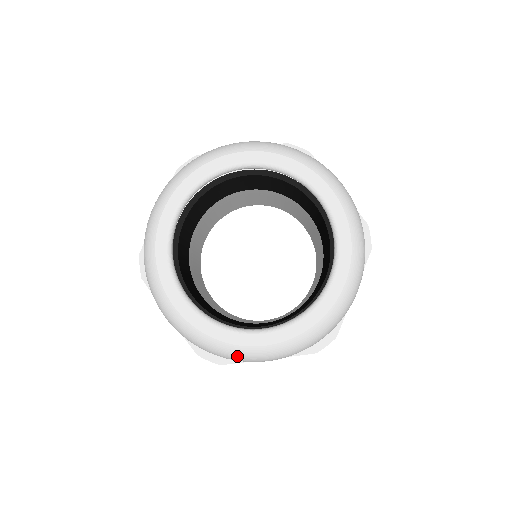
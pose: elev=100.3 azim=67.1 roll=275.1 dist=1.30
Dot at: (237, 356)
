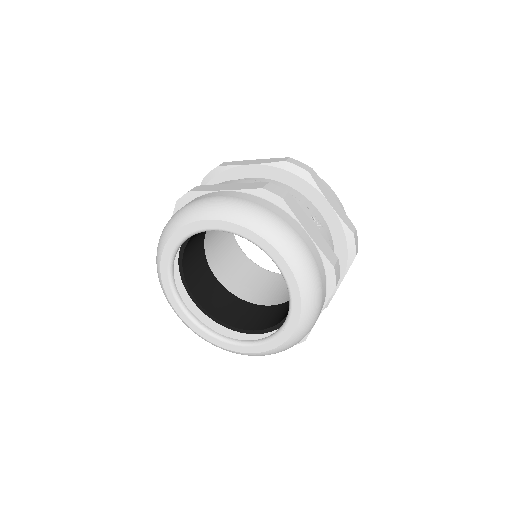
Dot at: occluded
